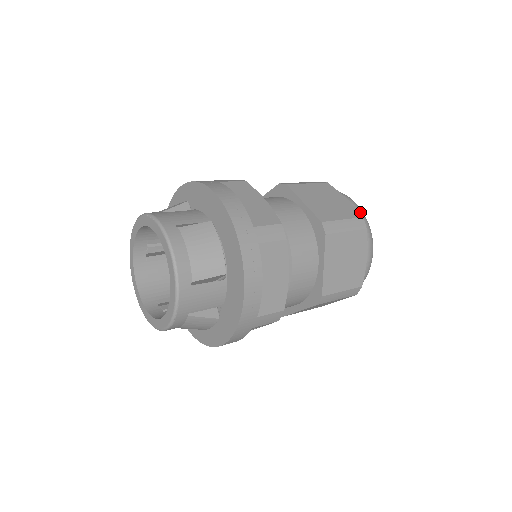
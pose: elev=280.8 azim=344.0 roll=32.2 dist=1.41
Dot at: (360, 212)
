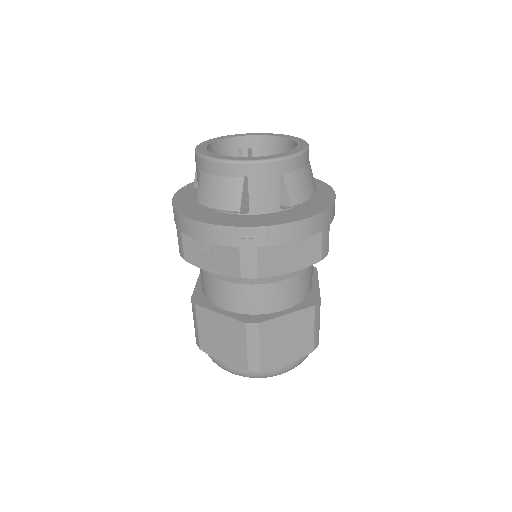
Dot at: occluded
